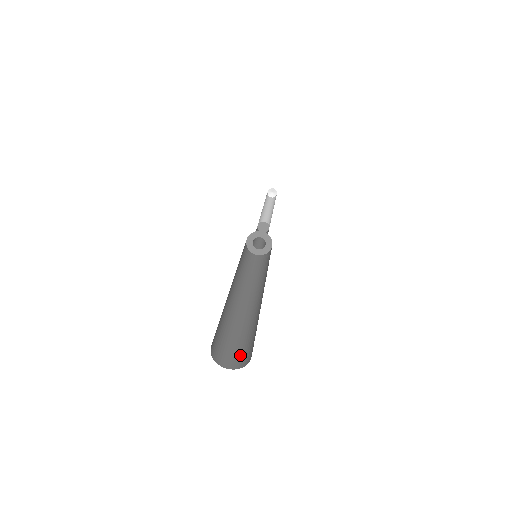
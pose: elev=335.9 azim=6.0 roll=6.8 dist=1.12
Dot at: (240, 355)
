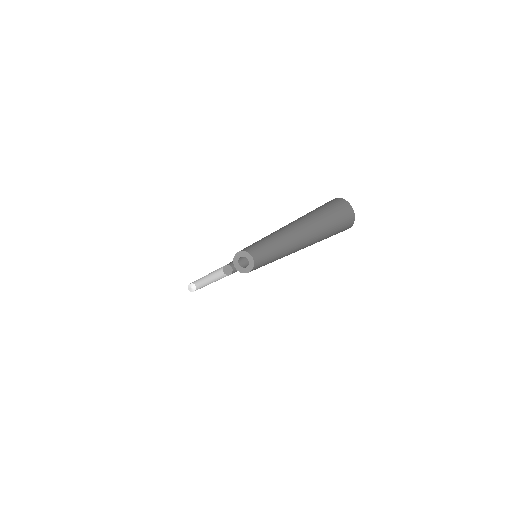
Dot at: occluded
